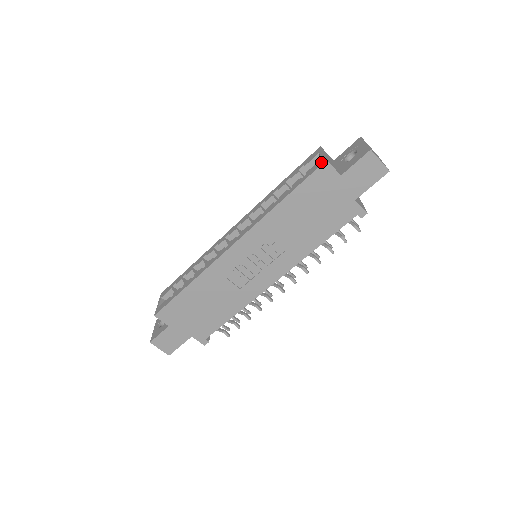
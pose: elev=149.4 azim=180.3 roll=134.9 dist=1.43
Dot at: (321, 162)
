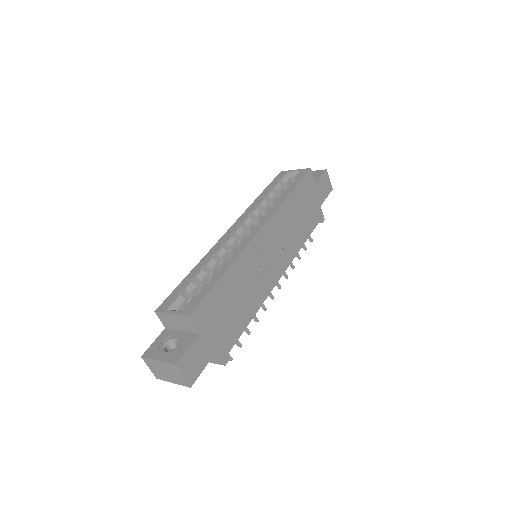
Dot at: (306, 170)
